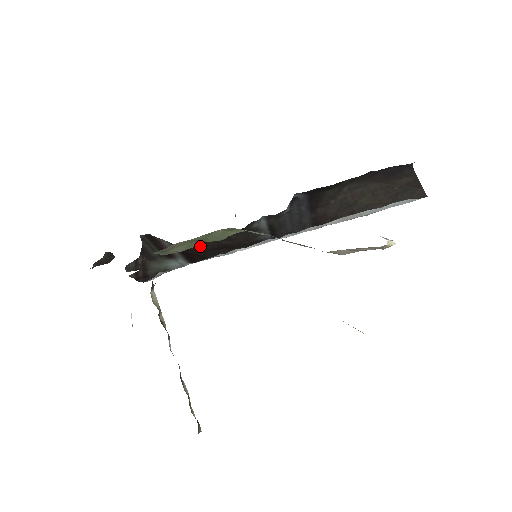
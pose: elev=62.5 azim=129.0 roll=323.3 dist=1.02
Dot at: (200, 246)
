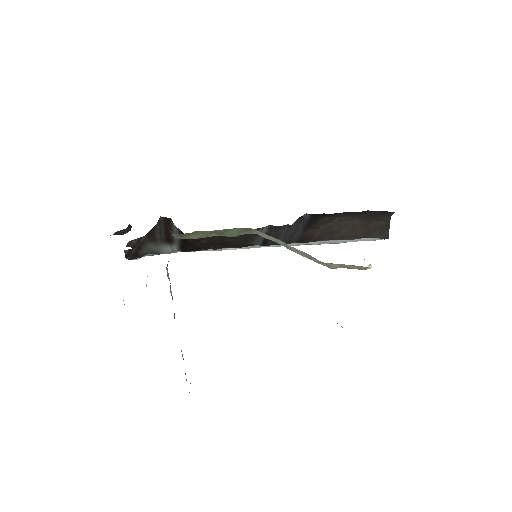
Dot at: (206, 238)
